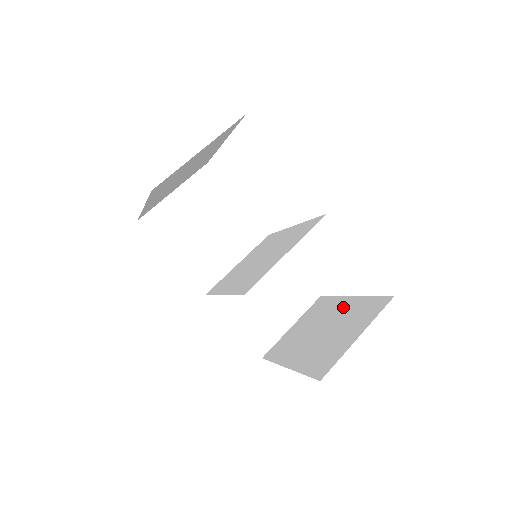
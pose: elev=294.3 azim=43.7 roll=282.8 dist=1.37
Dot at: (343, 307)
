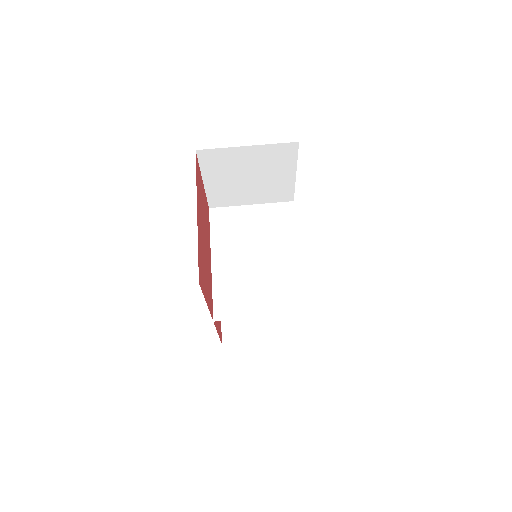
Dot at: occluded
